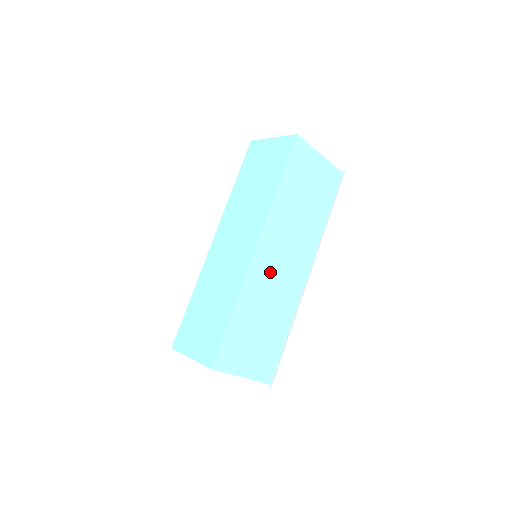
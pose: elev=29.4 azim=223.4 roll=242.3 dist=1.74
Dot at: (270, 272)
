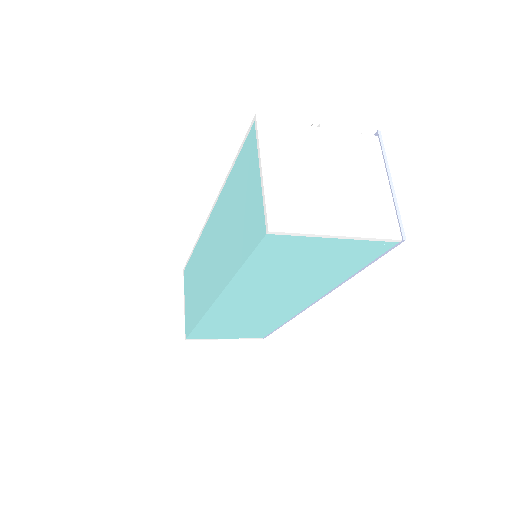
Dot at: (243, 309)
